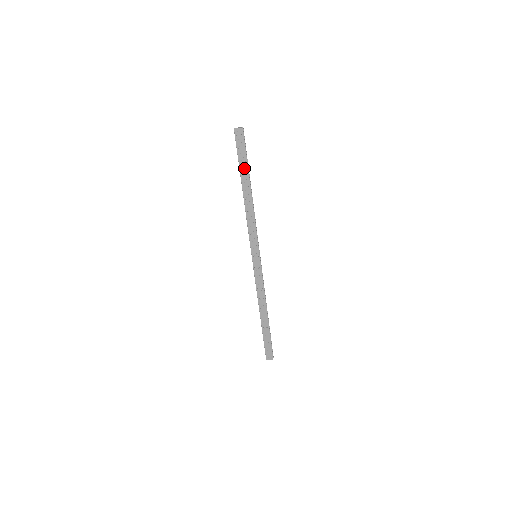
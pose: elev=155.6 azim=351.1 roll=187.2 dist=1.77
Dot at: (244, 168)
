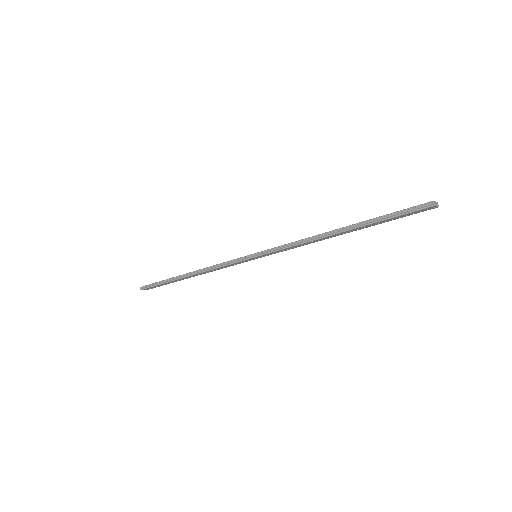
Dot at: (375, 224)
